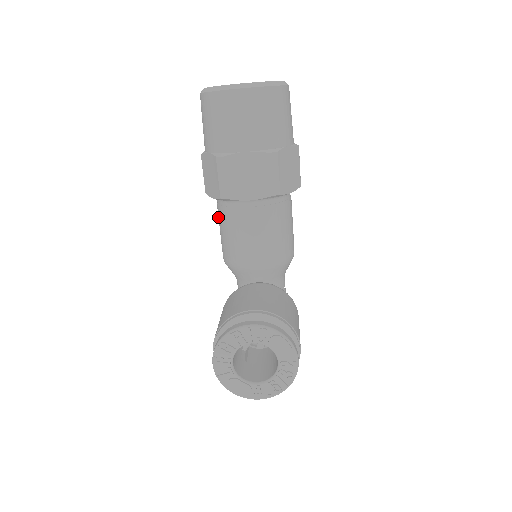
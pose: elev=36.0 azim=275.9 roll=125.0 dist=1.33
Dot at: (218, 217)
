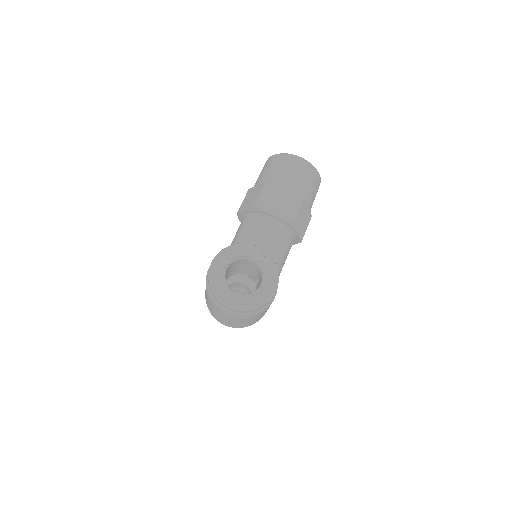
Dot at: (237, 230)
